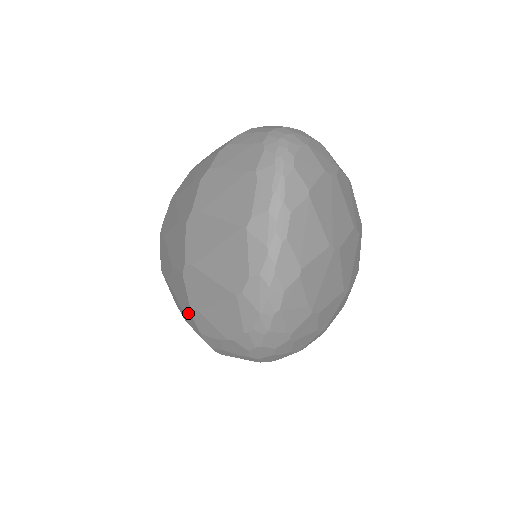
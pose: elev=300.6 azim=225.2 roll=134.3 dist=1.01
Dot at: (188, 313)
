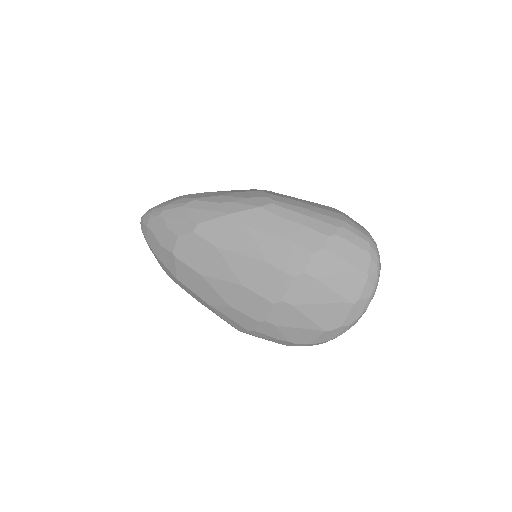
Dot at: (252, 319)
